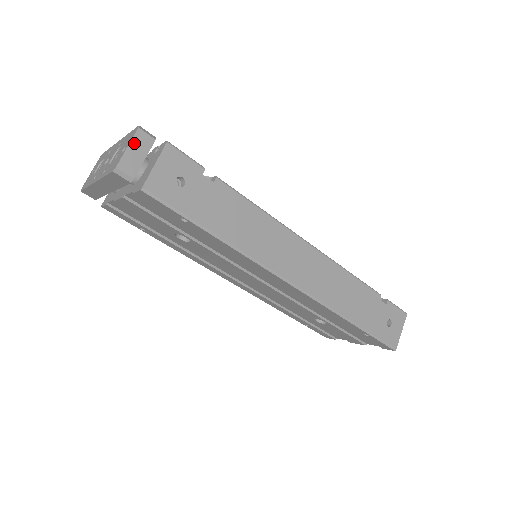
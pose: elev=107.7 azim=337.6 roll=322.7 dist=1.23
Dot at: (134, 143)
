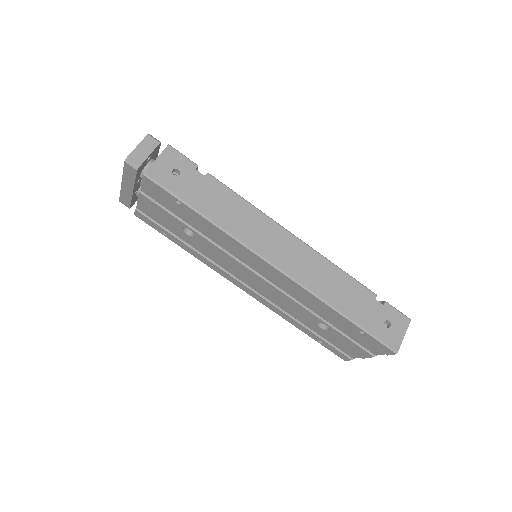
Dot at: (143, 144)
